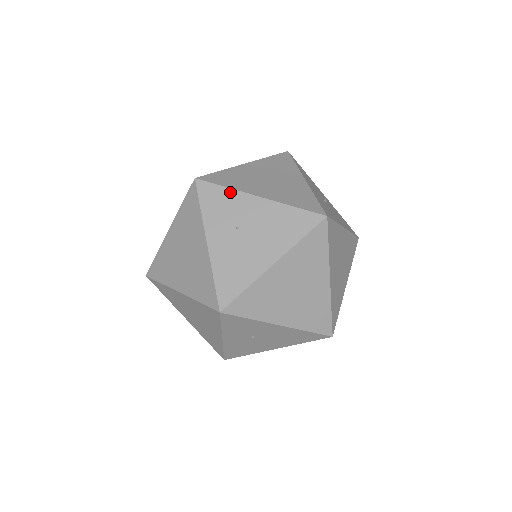
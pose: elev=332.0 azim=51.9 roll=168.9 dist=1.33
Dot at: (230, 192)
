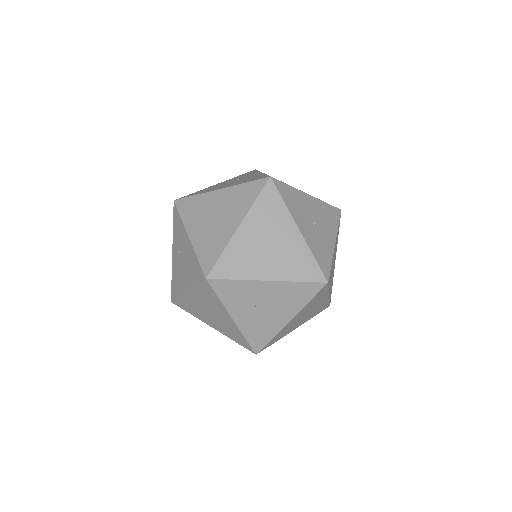
Dot at: (241, 283)
